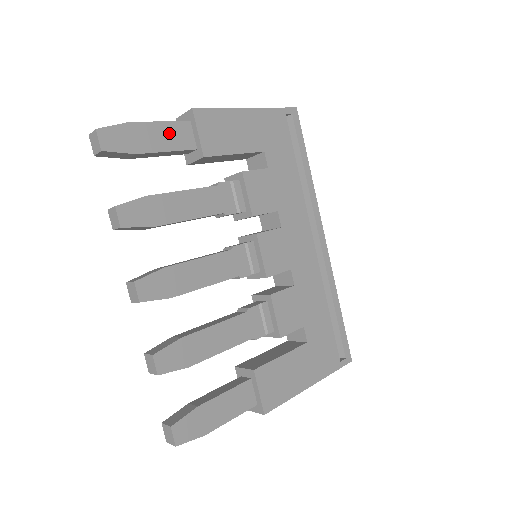
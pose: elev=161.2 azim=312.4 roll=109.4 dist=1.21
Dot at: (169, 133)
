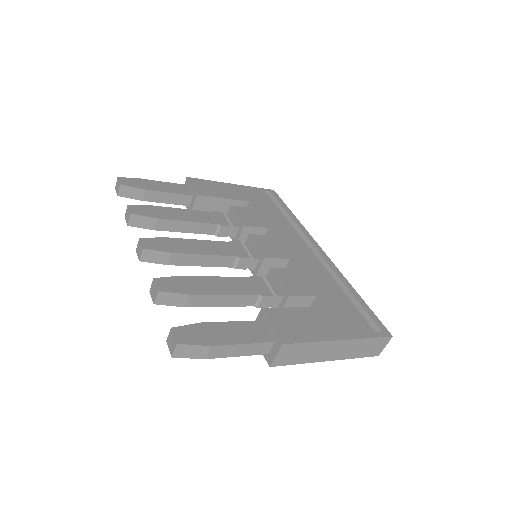
Dot at: (171, 187)
